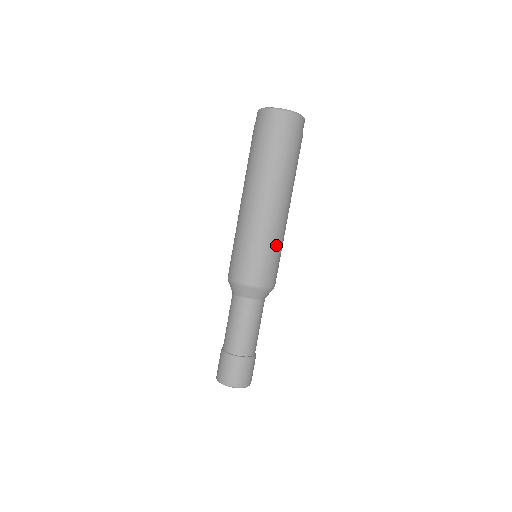
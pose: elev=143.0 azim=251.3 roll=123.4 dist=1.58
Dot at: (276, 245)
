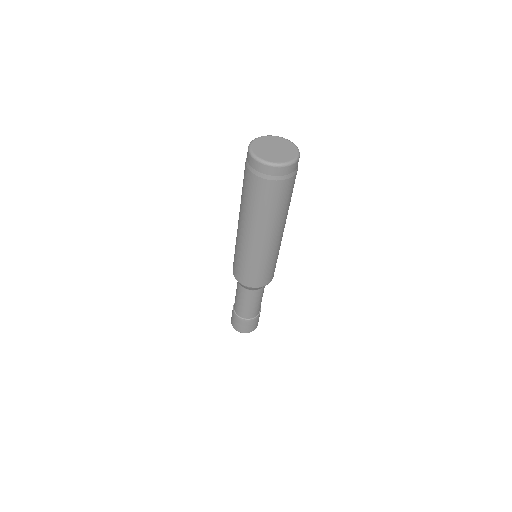
Dot at: (272, 260)
